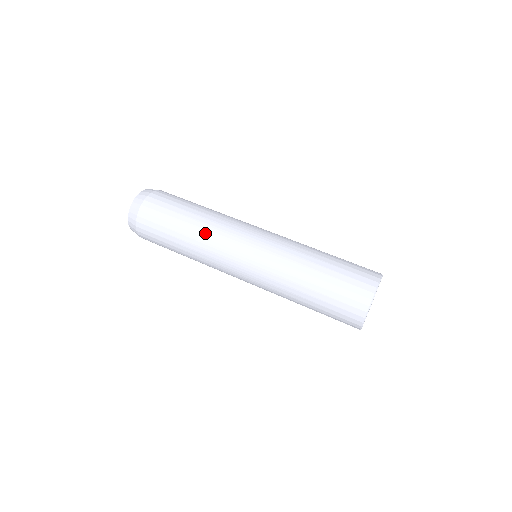
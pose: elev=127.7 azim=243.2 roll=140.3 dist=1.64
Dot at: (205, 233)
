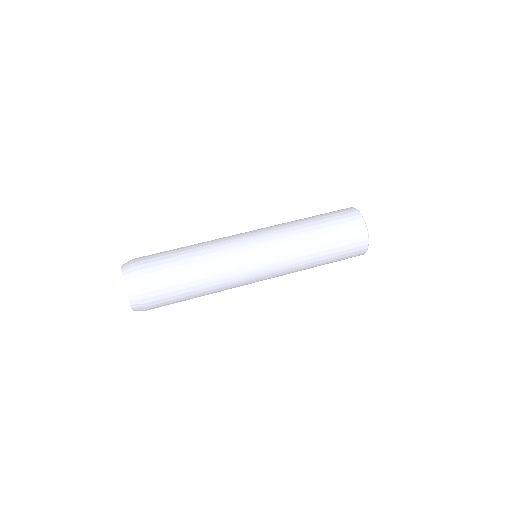
Dot at: (213, 260)
